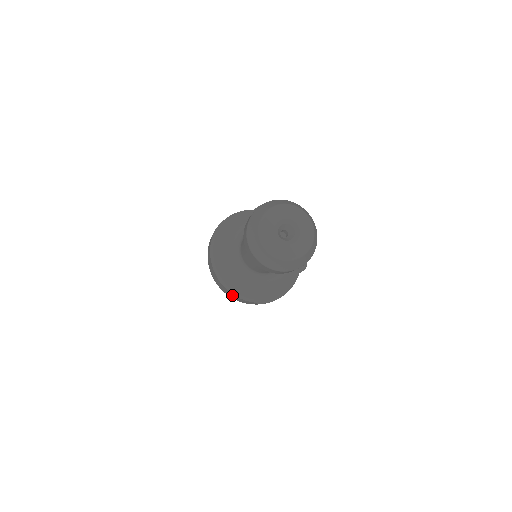
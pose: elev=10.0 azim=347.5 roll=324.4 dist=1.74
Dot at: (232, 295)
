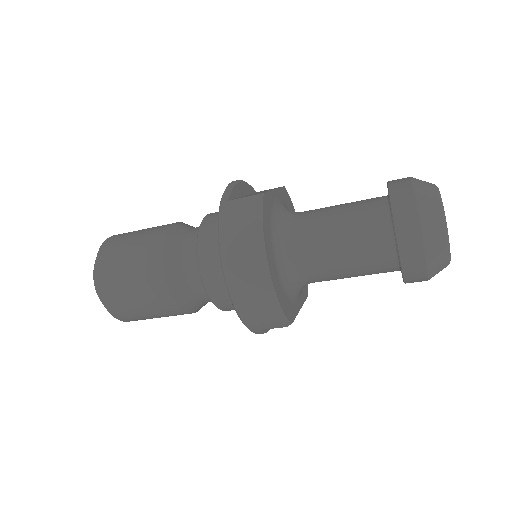
Dot at: (260, 303)
